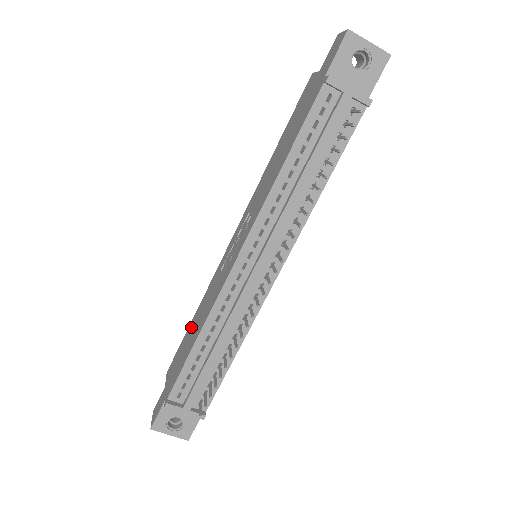
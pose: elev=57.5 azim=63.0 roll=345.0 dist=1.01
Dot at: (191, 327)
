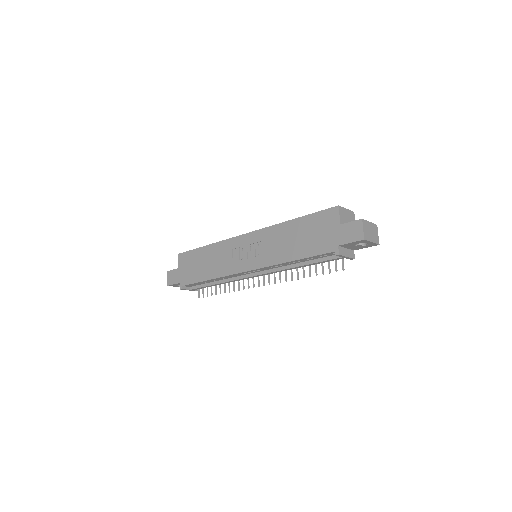
Dot at: (203, 254)
